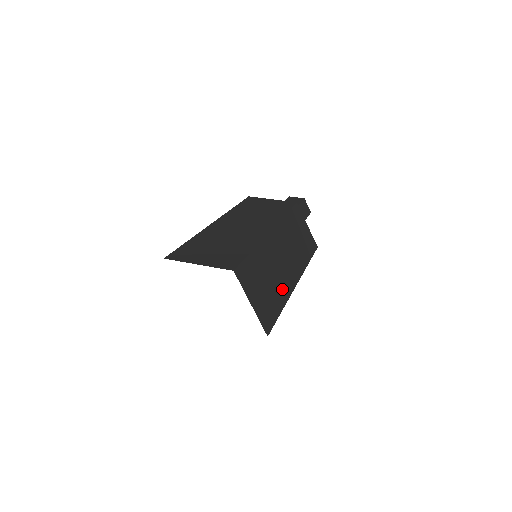
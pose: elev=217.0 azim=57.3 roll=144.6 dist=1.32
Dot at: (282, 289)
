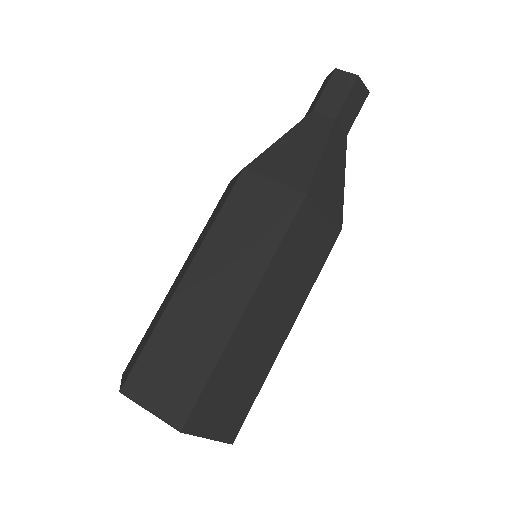
Dot at: (259, 371)
